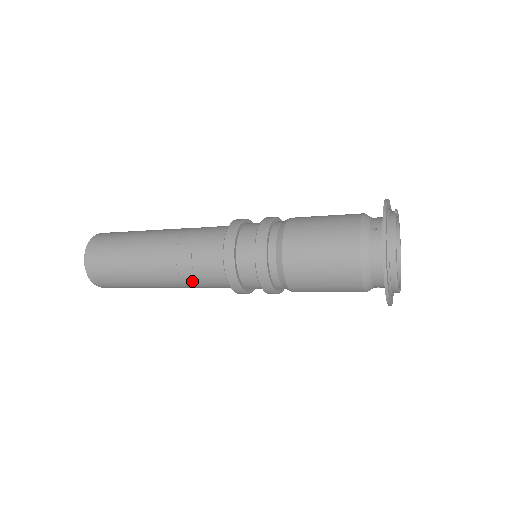
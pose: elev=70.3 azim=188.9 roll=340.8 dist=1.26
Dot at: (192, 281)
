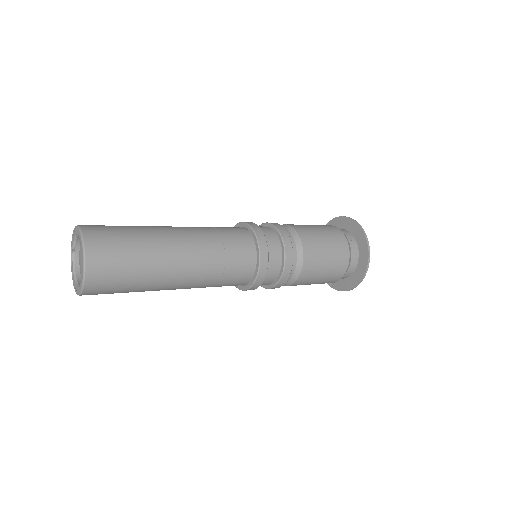
Dot at: (214, 282)
